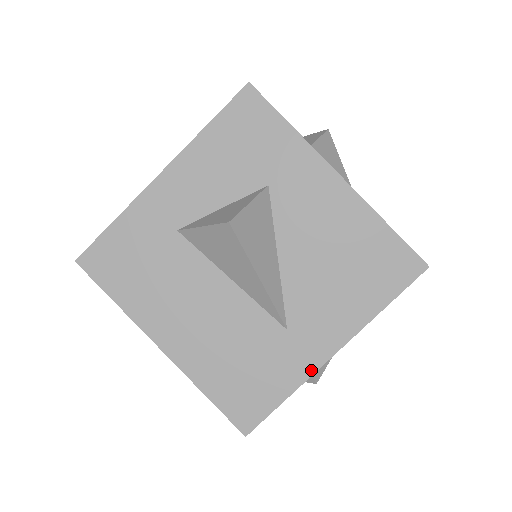
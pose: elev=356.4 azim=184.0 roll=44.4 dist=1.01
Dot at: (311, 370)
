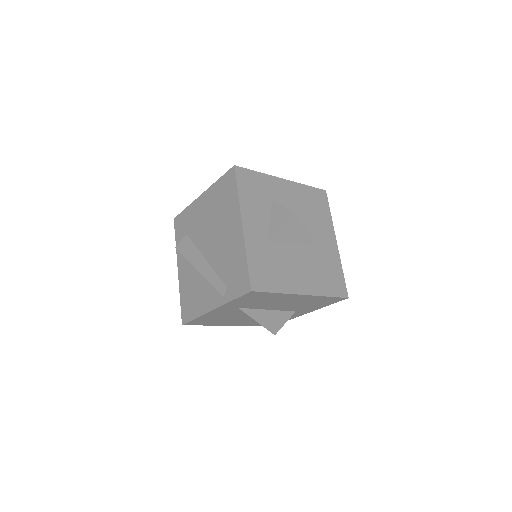
Dot at: (338, 254)
